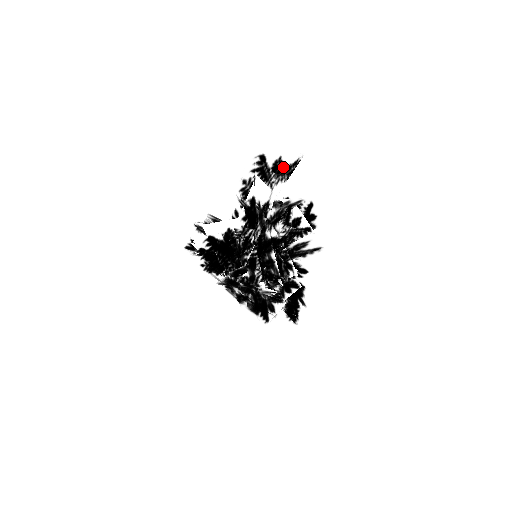
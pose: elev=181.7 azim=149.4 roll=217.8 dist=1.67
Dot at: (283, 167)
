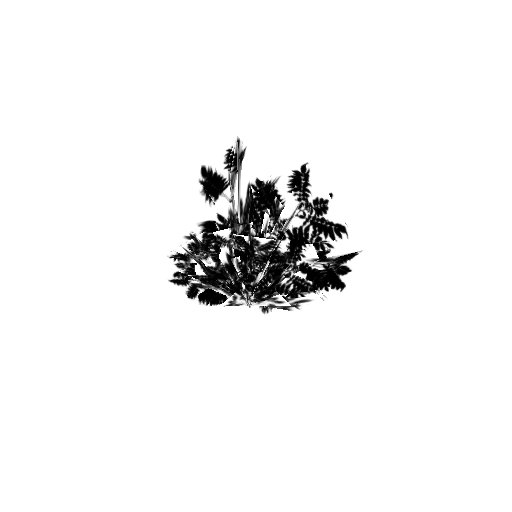
Dot at: (244, 153)
